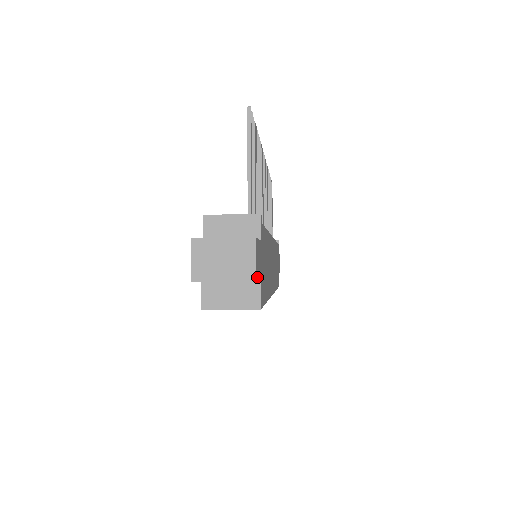
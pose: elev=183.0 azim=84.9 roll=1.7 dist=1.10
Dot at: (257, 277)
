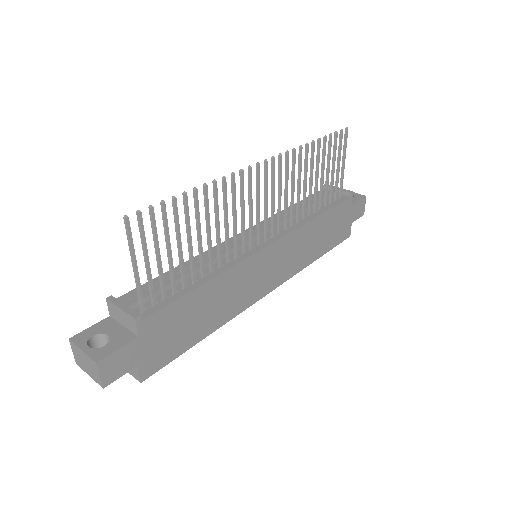
Dot at: (111, 380)
